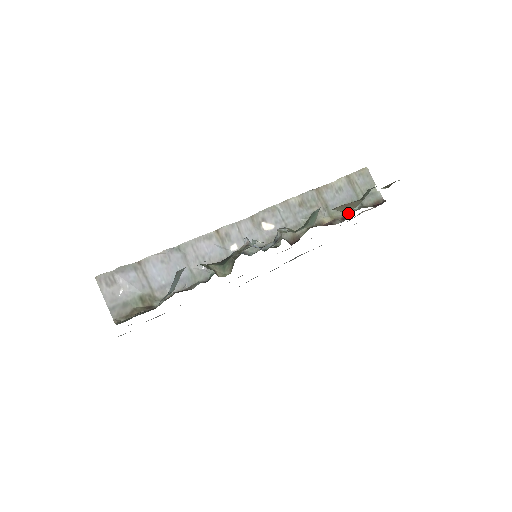
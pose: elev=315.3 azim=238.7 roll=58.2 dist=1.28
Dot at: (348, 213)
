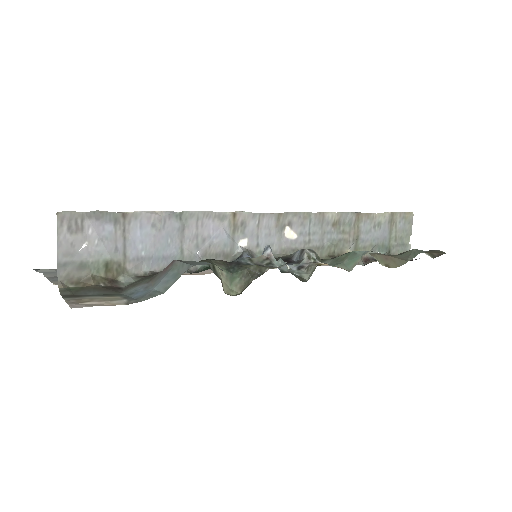
Dot at: occluded
